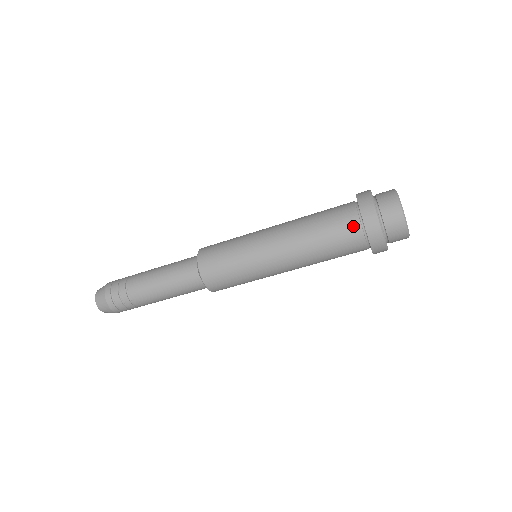
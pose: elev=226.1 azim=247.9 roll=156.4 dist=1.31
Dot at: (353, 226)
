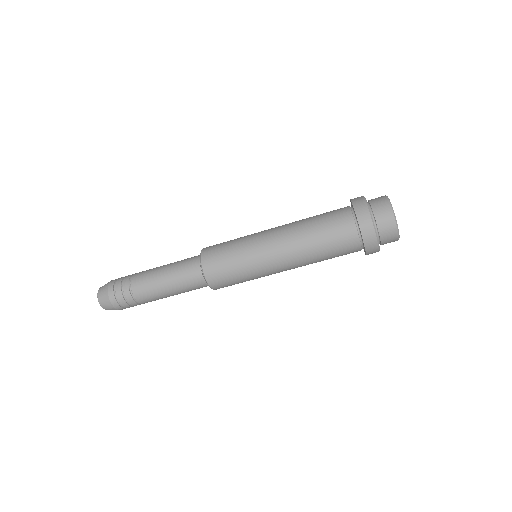
Dot at: (345, 216)
